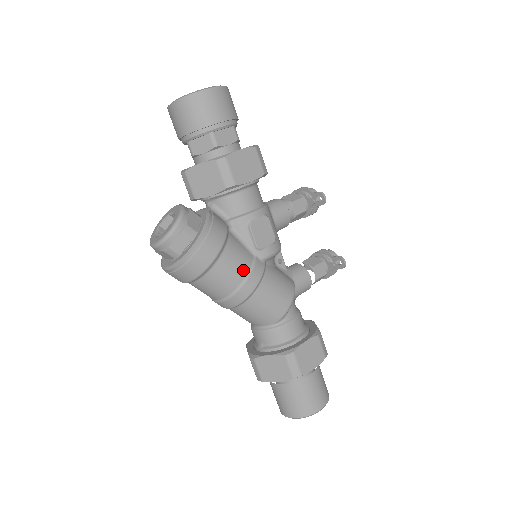
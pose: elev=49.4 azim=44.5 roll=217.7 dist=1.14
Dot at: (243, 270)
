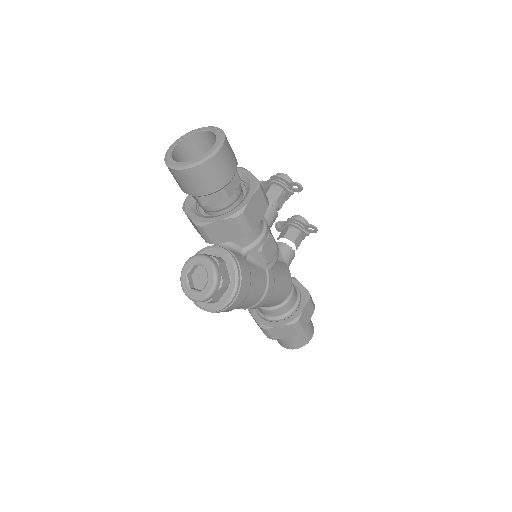
Dot at: (263, 287)
